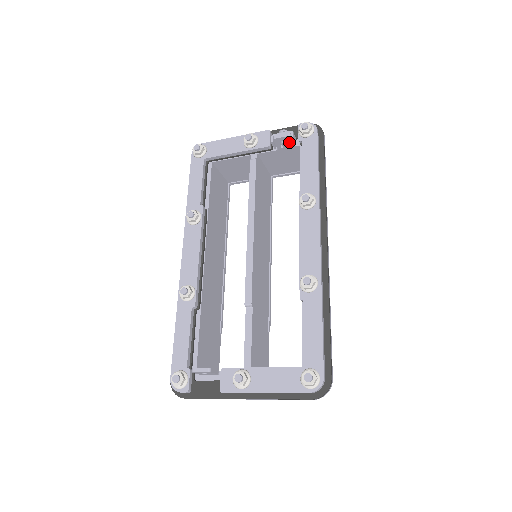
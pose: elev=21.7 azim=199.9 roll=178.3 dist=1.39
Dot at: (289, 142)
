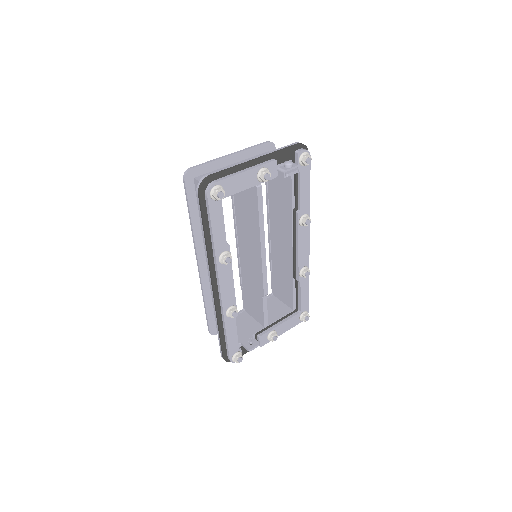
Dot at: occluded
